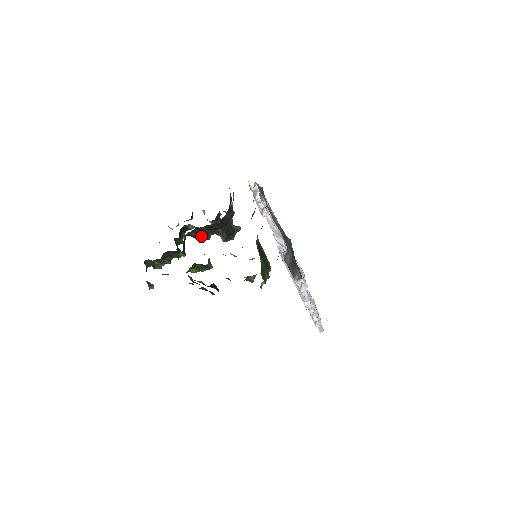
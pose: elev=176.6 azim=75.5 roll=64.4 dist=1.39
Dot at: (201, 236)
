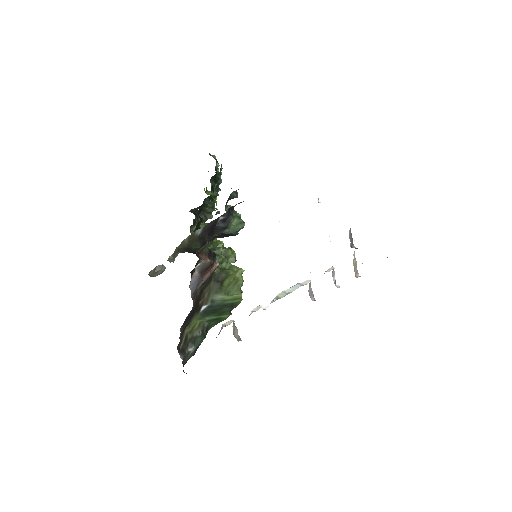
Dot at: occluded
